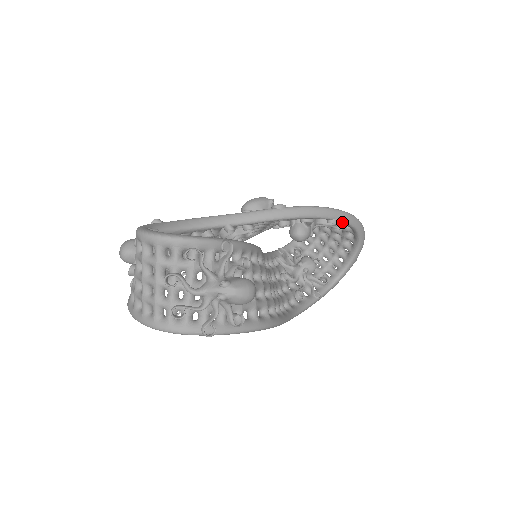
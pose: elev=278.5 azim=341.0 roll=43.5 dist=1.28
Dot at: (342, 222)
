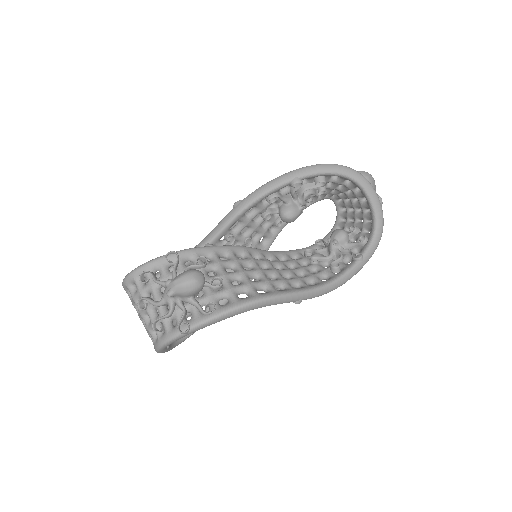
Dot at: (307, 177)
